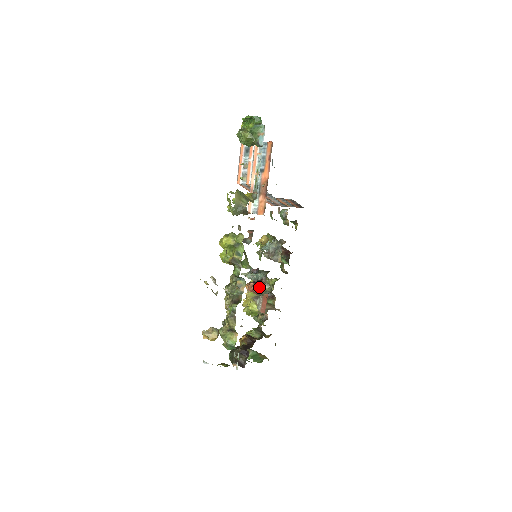
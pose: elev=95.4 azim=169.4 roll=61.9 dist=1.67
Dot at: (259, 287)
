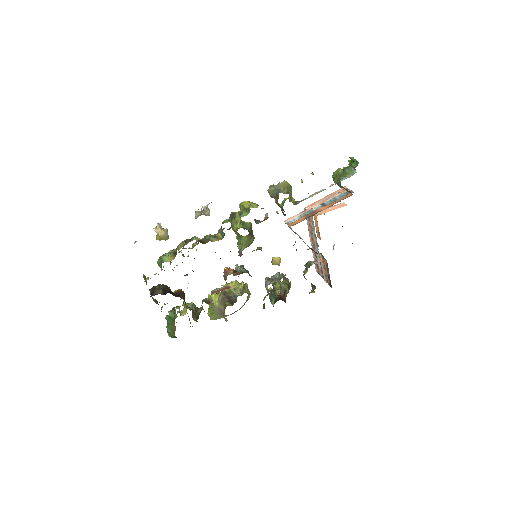
Dot at: (230, 271)
